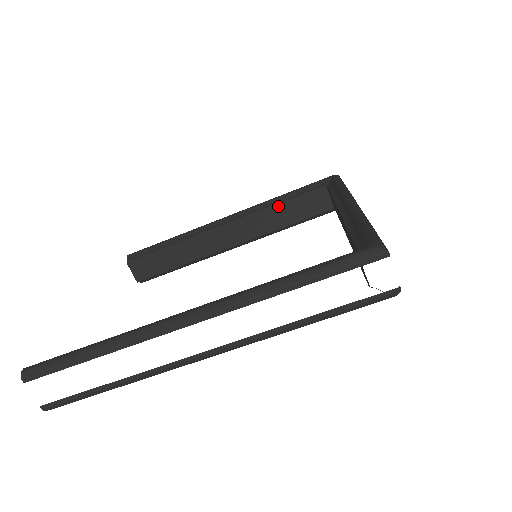
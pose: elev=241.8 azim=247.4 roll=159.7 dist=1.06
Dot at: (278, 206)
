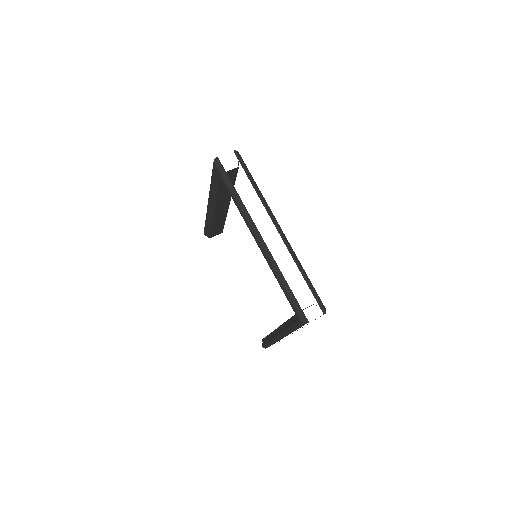
Dot at: (219, 193)
